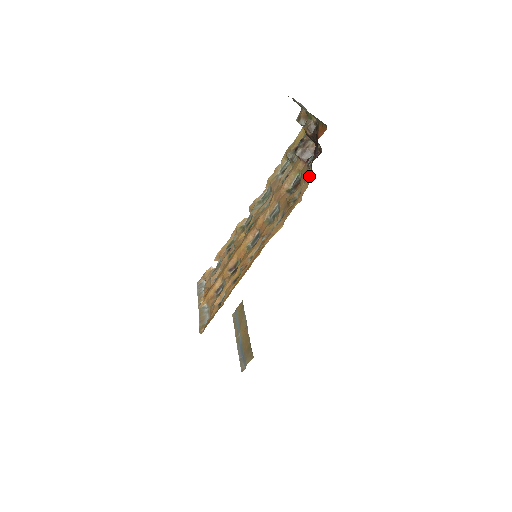
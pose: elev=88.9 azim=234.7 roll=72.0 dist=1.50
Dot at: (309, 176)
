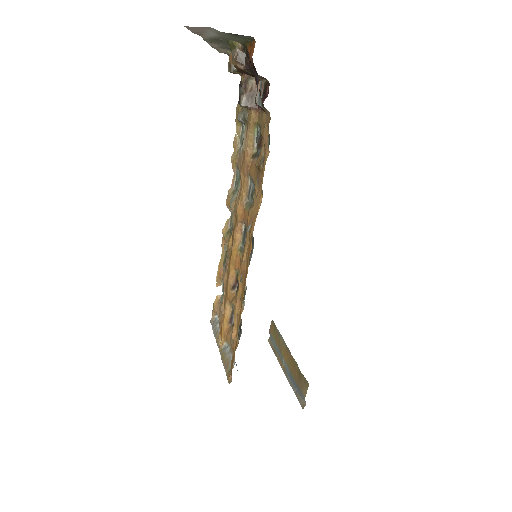
Dot at: occluded
